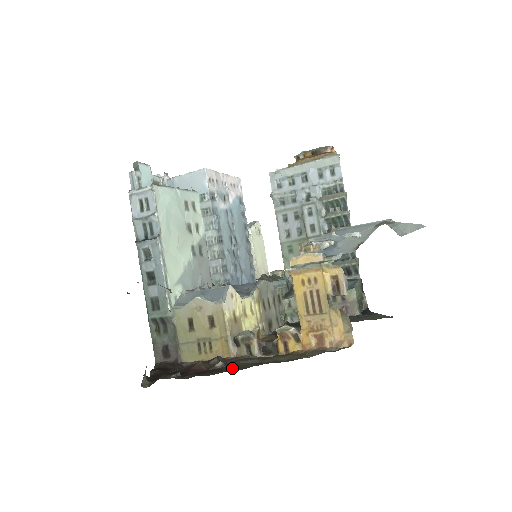
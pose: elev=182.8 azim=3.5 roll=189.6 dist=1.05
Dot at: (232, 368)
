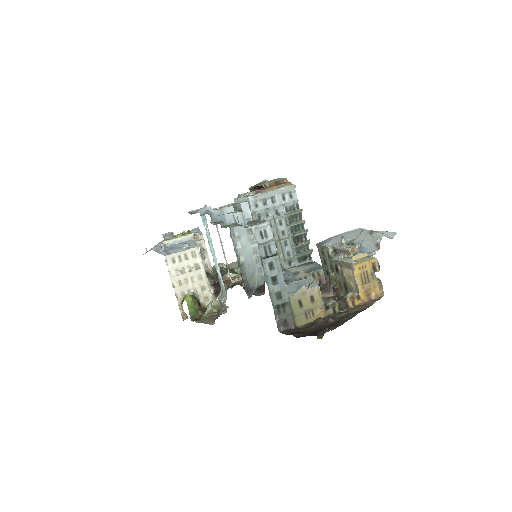
Dot at: (346, 319)
